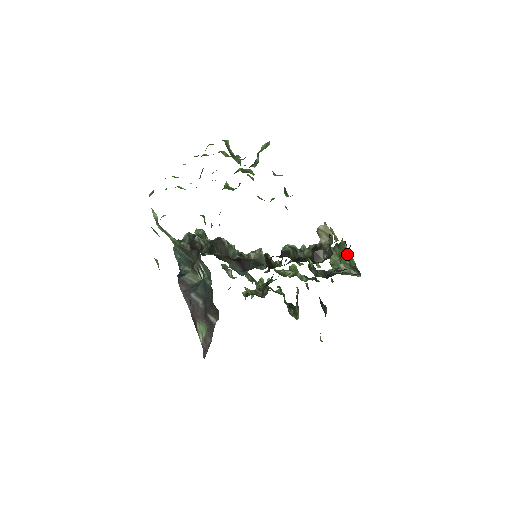
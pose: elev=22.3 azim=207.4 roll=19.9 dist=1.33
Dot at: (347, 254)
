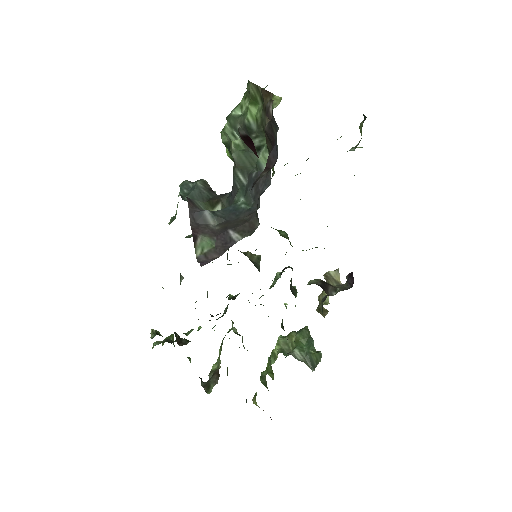
Dot at: (307, 341)
